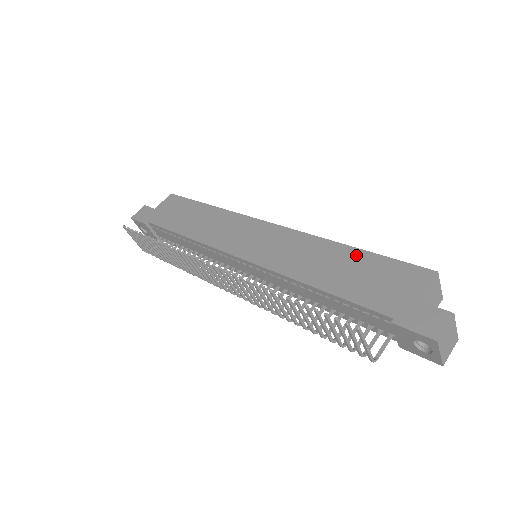
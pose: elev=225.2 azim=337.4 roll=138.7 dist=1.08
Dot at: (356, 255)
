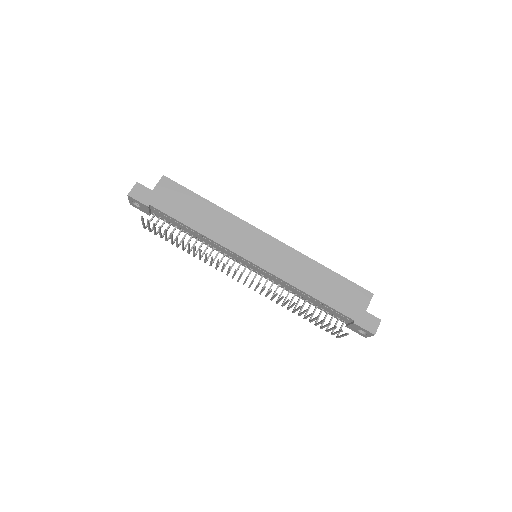
Dot at: (331, 275)
